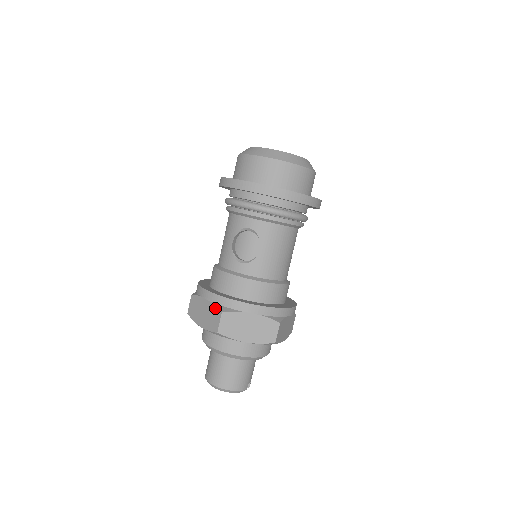
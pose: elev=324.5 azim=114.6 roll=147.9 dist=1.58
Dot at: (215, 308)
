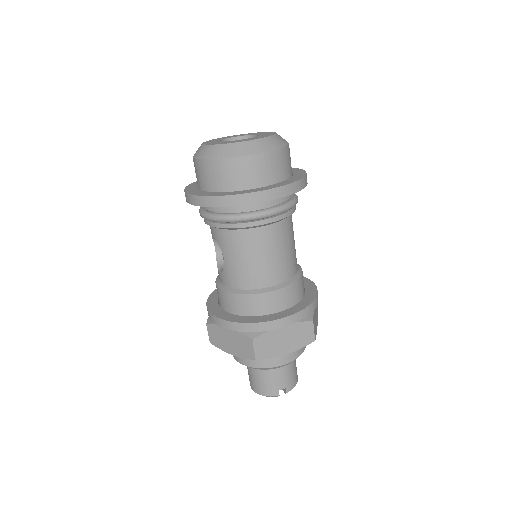
Dot at: occluded
